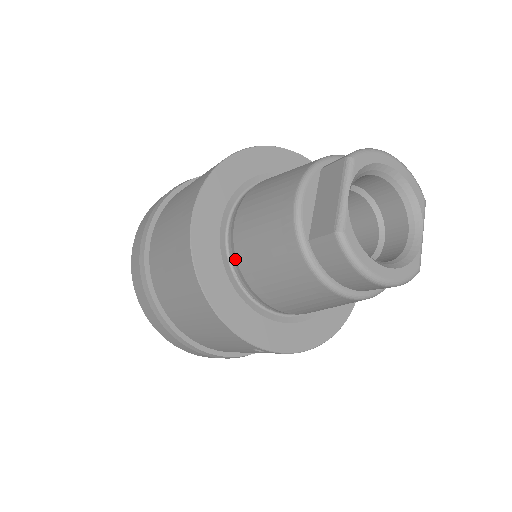
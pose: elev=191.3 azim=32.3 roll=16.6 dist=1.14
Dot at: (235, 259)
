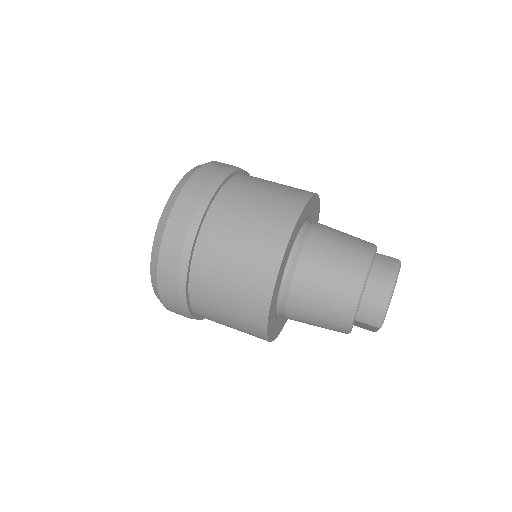
Dot at: occluded
